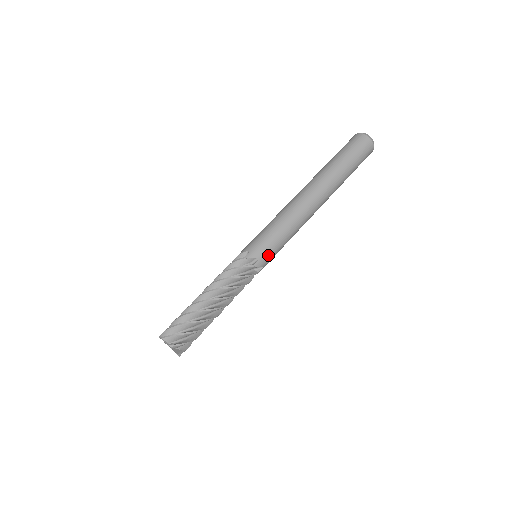
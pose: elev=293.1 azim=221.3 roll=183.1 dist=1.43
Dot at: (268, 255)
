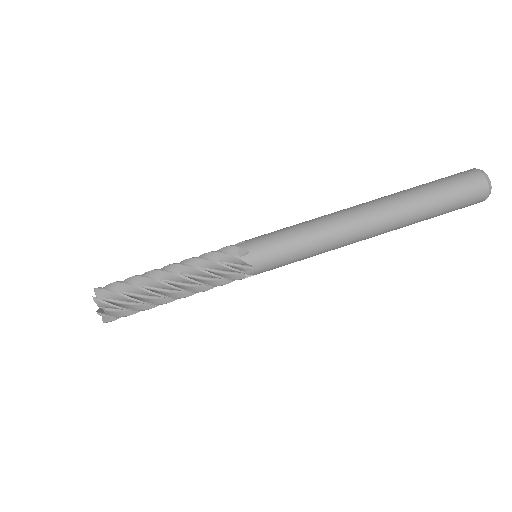
Dot at: (269, 267)
